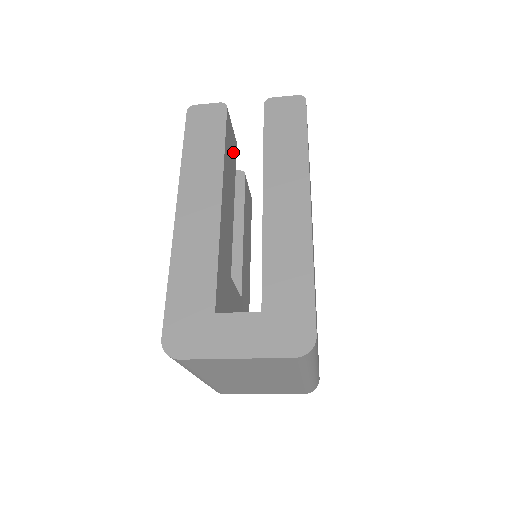
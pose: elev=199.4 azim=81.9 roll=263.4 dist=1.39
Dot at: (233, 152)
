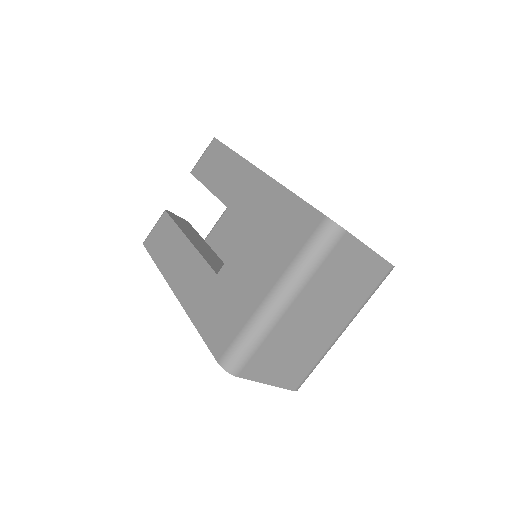
Dot at: occluded
